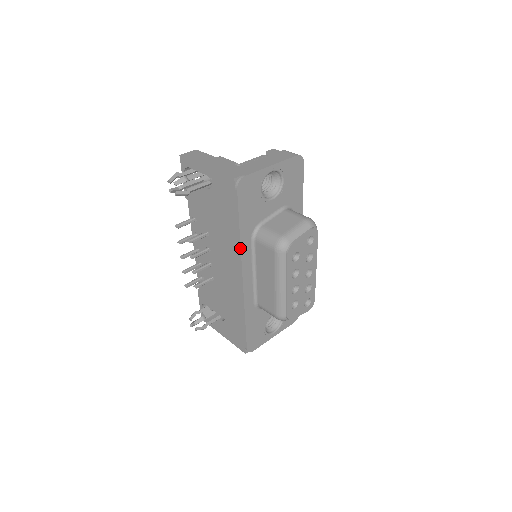
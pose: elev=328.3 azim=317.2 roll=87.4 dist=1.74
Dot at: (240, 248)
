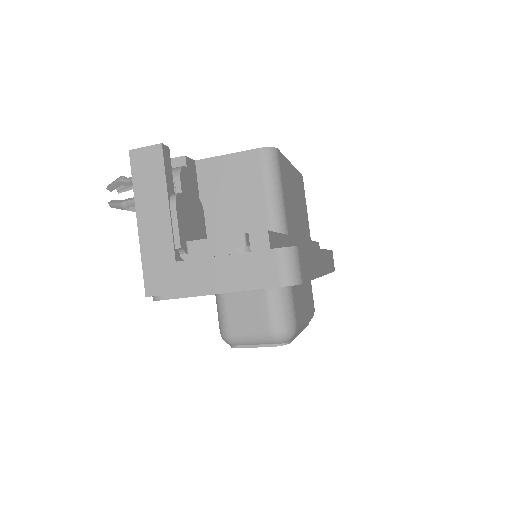
Dot at: occluded
